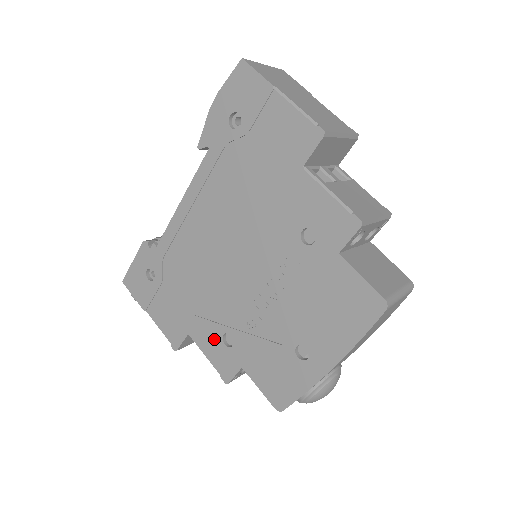
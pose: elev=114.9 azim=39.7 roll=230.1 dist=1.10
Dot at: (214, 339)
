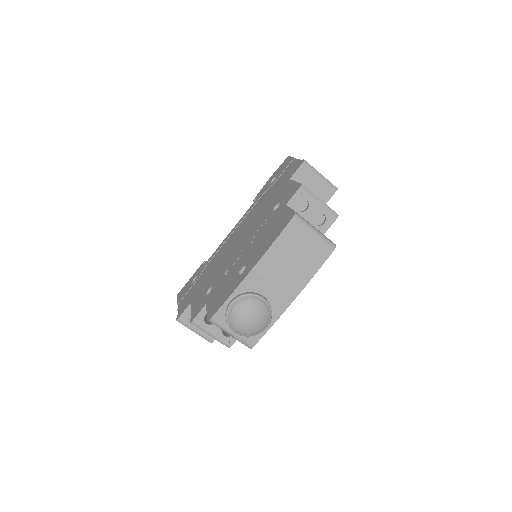
Dot at: (202, 296)
